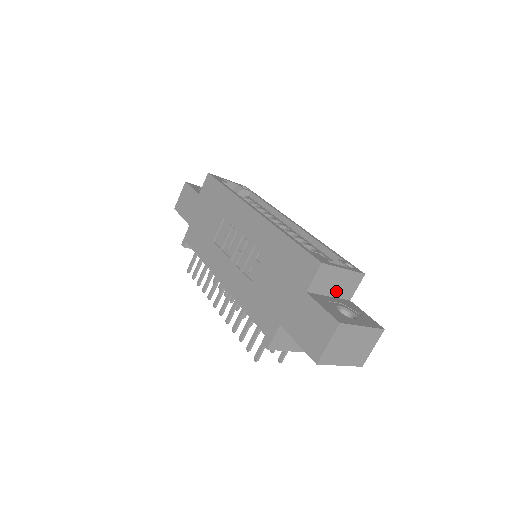
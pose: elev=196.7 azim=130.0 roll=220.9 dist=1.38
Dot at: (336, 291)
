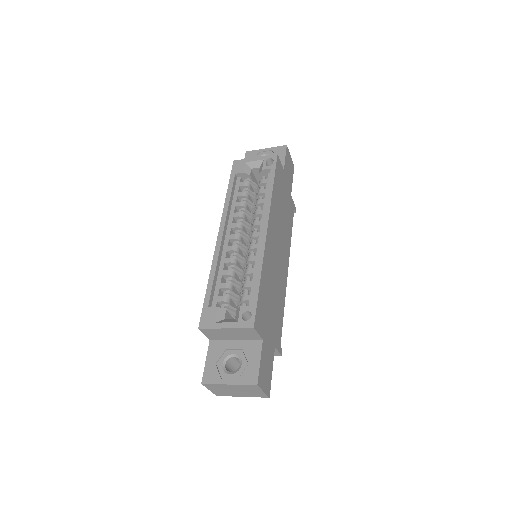
Dot at: (238, 337)
